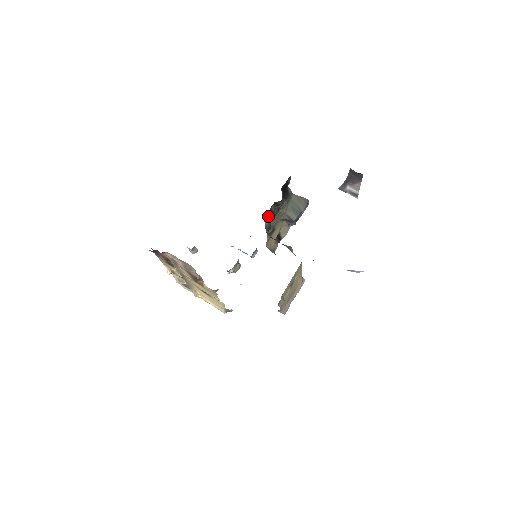
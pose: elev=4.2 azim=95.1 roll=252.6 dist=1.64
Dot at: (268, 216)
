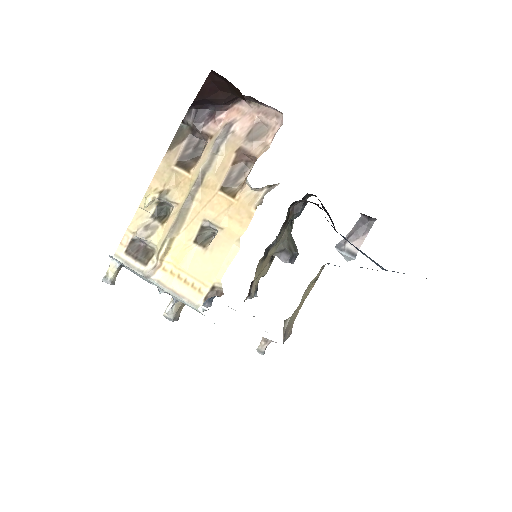
Dot at: (288, 212)
